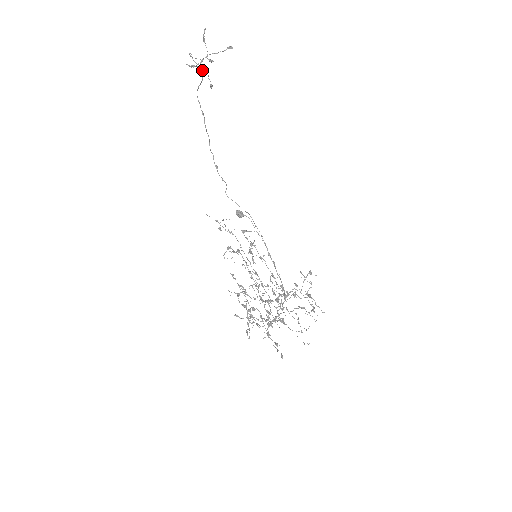
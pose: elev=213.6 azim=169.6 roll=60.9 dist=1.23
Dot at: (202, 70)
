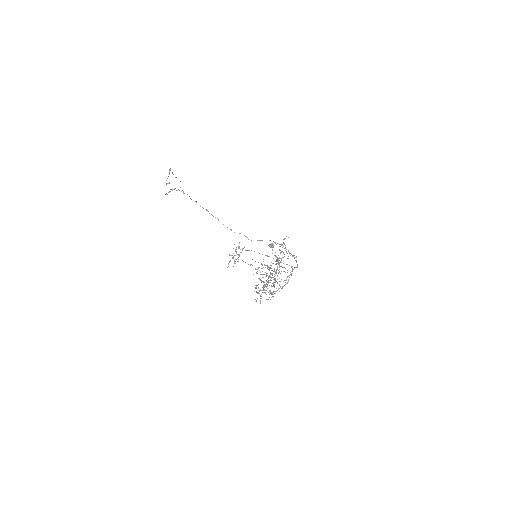
Dot at: occluded
